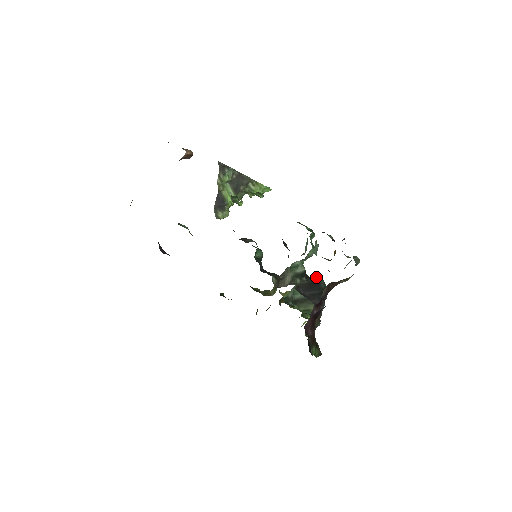
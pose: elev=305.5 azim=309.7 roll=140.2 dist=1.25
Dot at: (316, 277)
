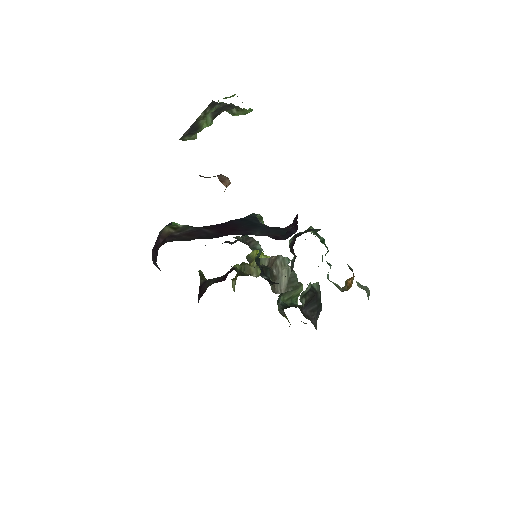
Dot at: (314, 283)
